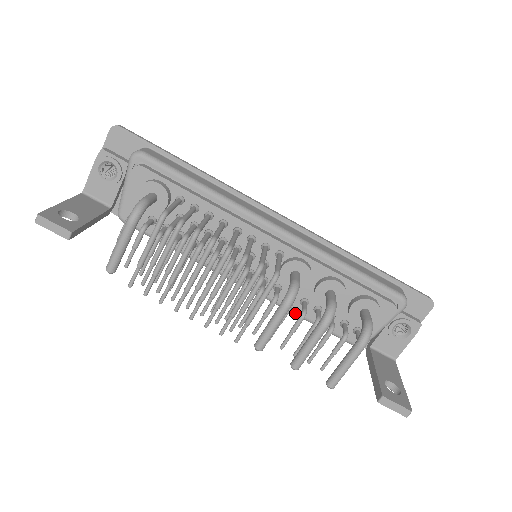
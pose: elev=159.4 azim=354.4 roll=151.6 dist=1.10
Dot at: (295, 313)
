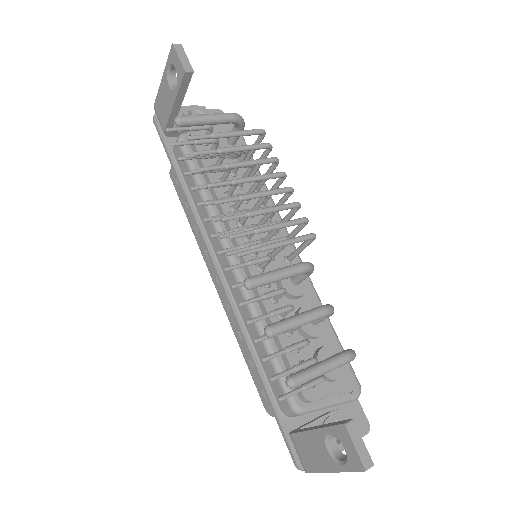
Dot at: (260, 323)
